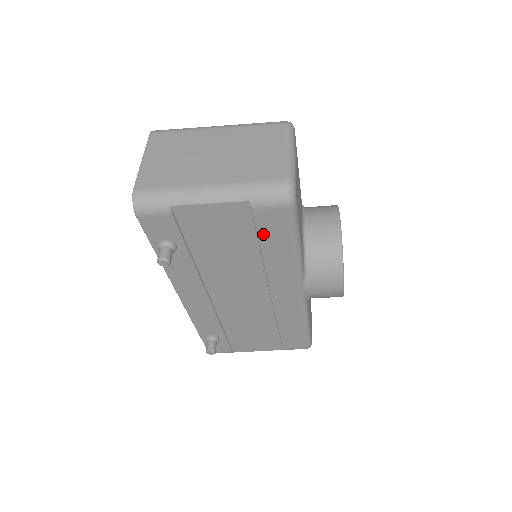
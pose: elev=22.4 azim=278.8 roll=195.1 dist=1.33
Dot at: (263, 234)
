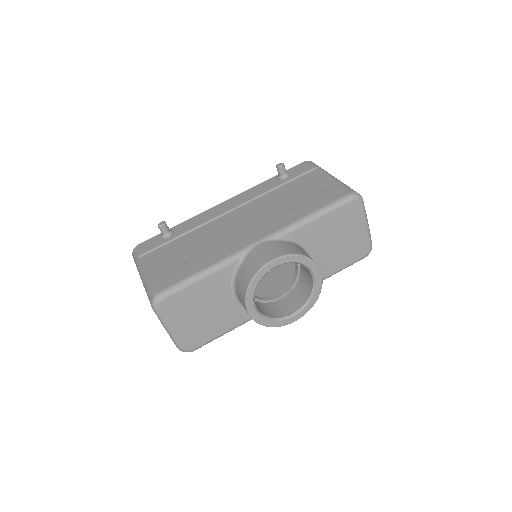
Dot at: occluded
